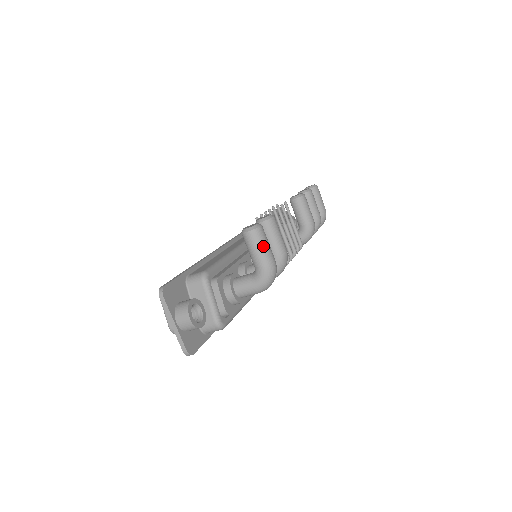
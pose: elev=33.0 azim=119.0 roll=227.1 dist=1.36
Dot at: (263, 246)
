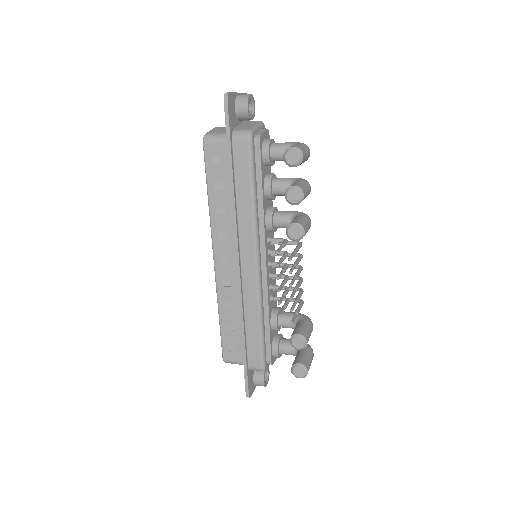
Dot at: occluded
